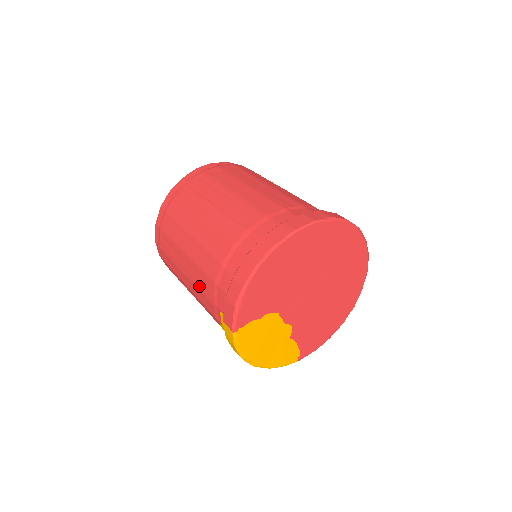
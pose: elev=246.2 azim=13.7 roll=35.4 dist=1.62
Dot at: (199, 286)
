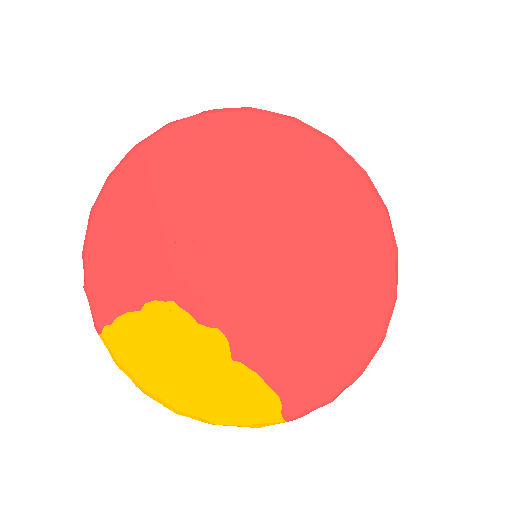
Dot at: occluded
